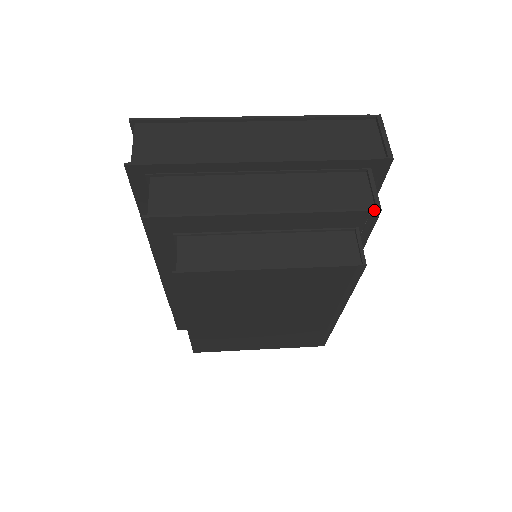
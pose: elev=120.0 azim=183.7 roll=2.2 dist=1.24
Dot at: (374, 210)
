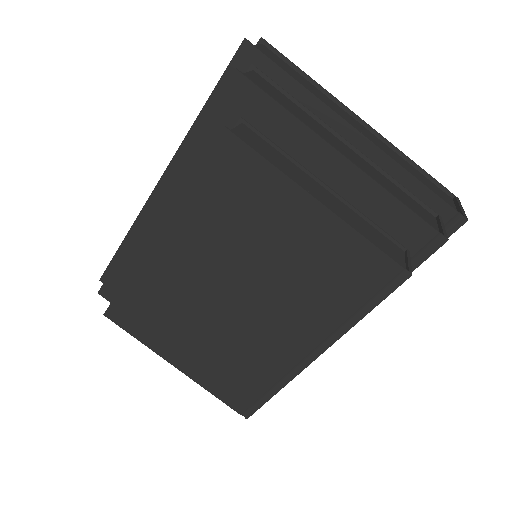
Dot at: (441, 235)
